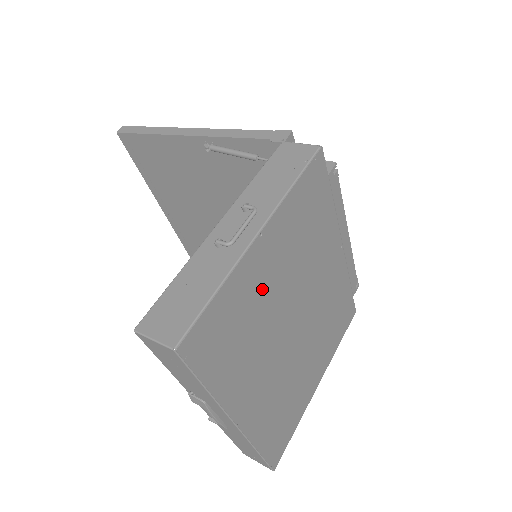
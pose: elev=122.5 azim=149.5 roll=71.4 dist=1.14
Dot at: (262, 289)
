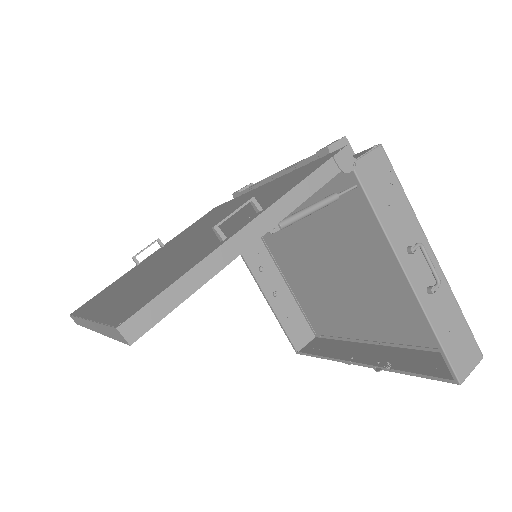
Dot at: occluded
